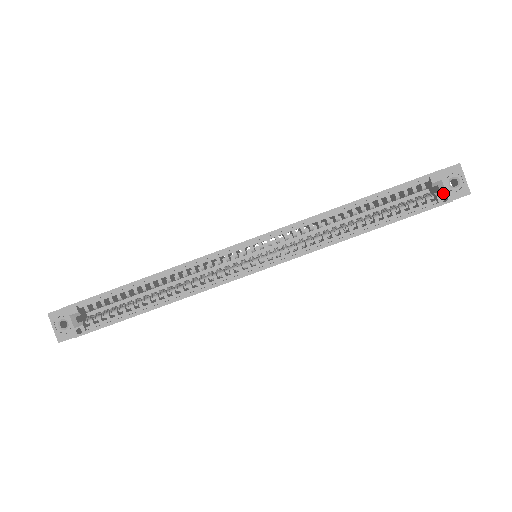
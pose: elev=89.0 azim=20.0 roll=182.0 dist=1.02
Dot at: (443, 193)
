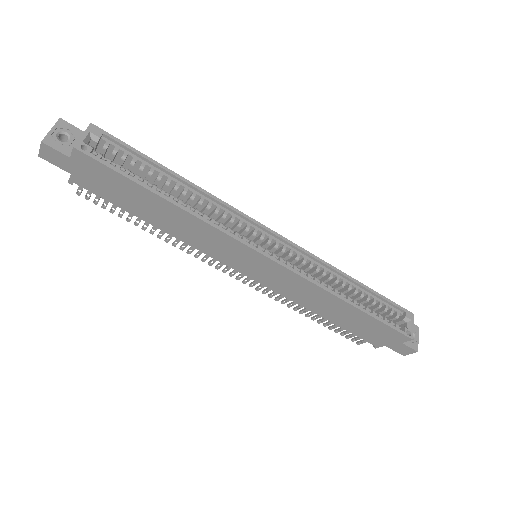
Dot at: (409, 329)
